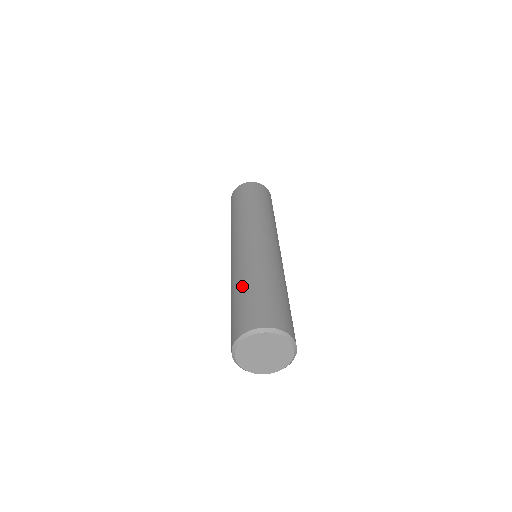
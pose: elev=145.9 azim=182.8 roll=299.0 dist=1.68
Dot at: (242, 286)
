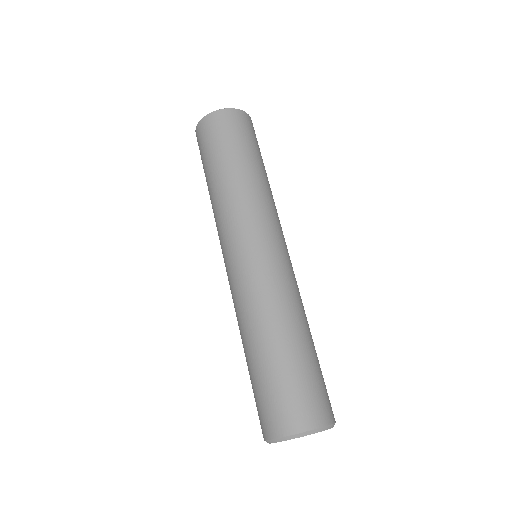
Dot at: (255, 352)
